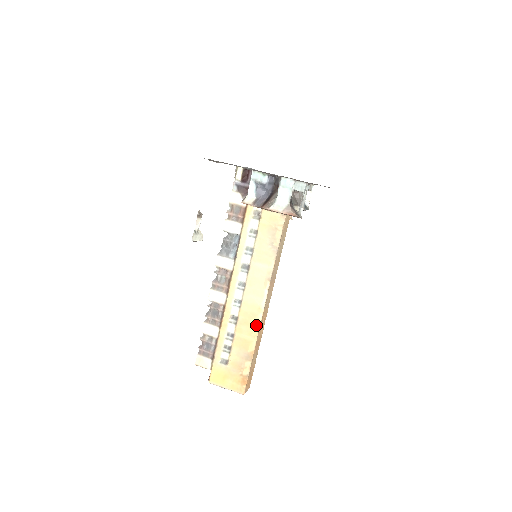
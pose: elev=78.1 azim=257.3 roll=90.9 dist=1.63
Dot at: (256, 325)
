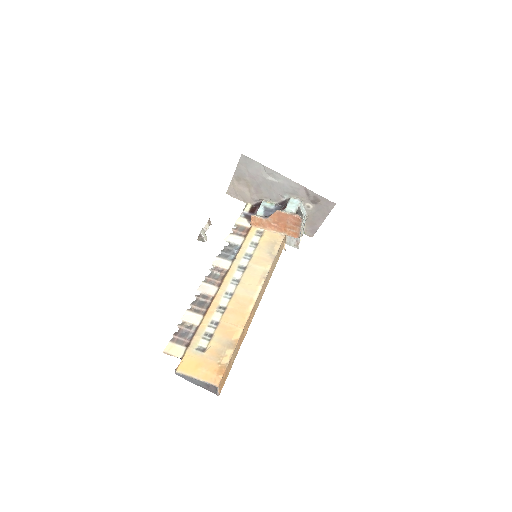
Dot at: (245, 315)
